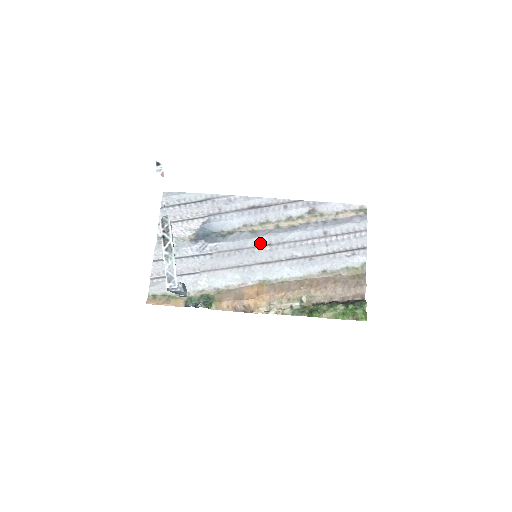
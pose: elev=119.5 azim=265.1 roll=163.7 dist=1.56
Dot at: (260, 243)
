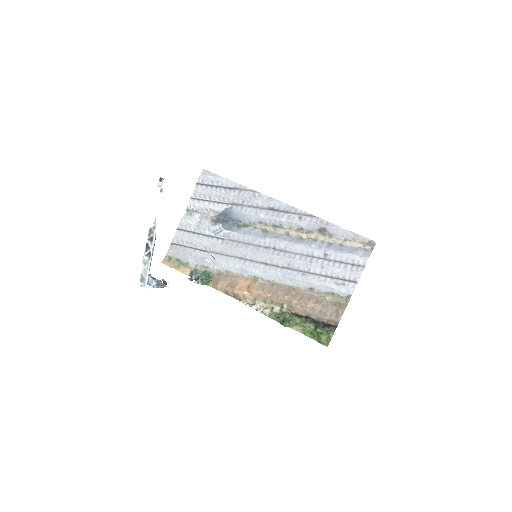
Dot at: (266, 244)
